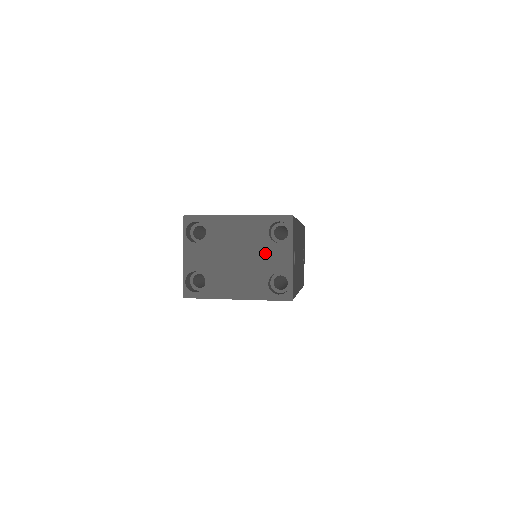
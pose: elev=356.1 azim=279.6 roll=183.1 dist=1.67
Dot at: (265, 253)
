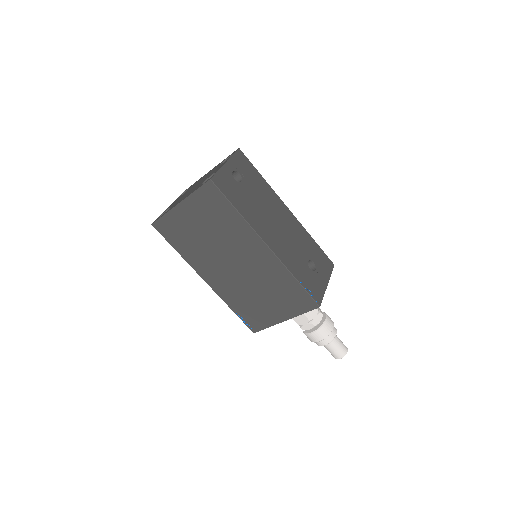
Dot at: occluded
